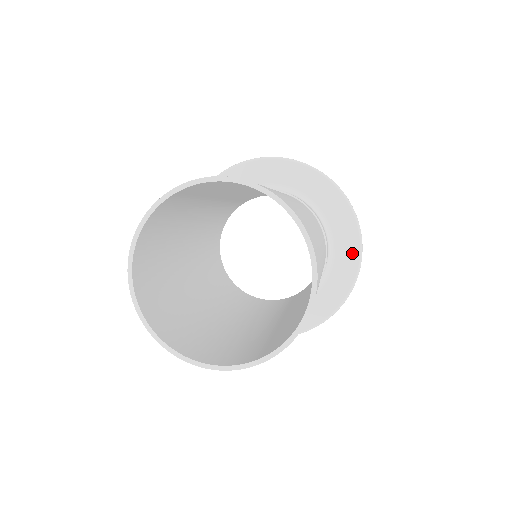
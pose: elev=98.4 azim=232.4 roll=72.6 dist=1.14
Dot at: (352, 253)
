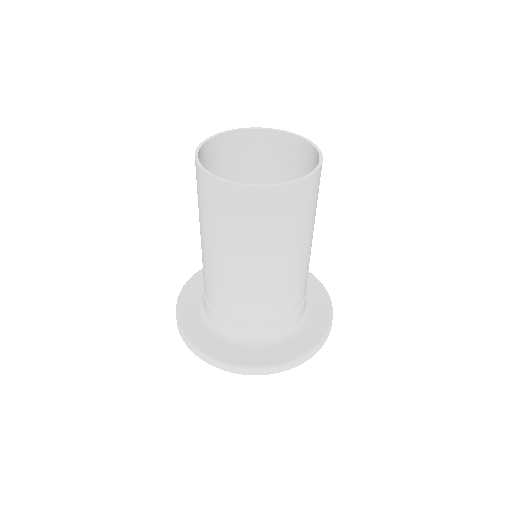
Dot at: (316, 286)
